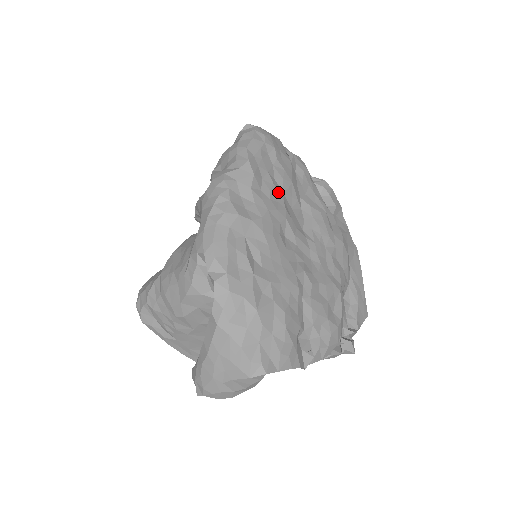
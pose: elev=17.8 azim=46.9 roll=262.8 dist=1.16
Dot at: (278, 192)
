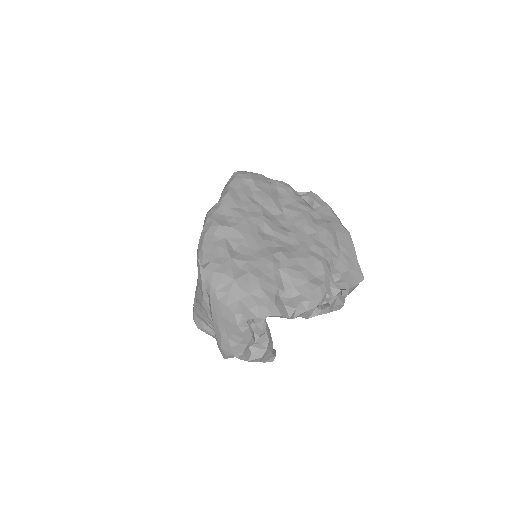
Dot at: (256, 206)
